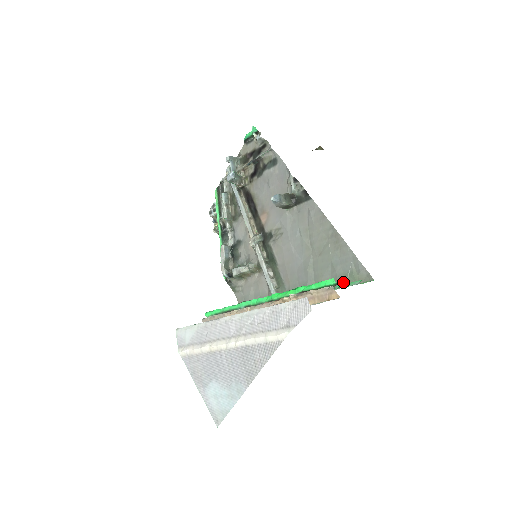
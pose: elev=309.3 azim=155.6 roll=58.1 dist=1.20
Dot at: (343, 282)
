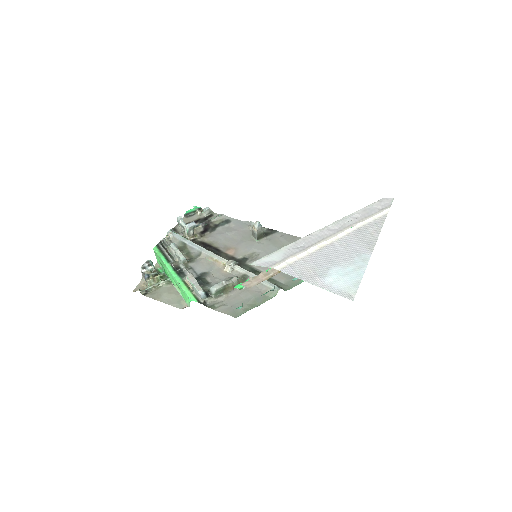
Dot at: occluded
